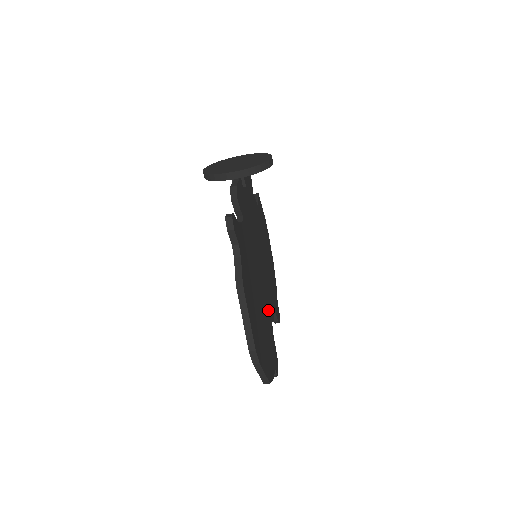
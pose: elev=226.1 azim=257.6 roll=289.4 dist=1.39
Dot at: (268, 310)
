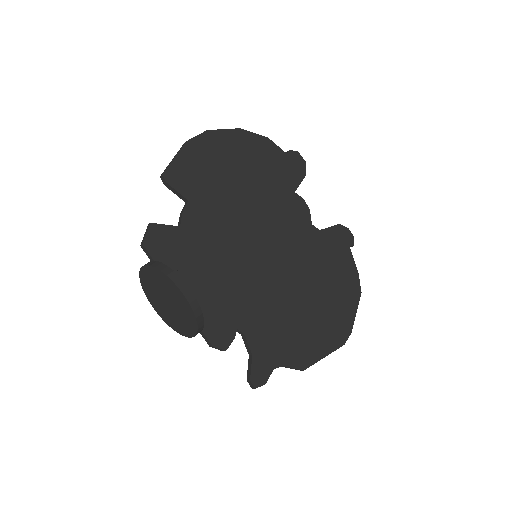
Dot at: (304, 240)
